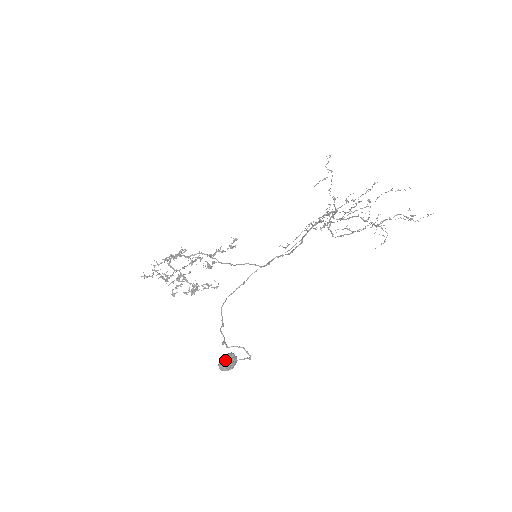
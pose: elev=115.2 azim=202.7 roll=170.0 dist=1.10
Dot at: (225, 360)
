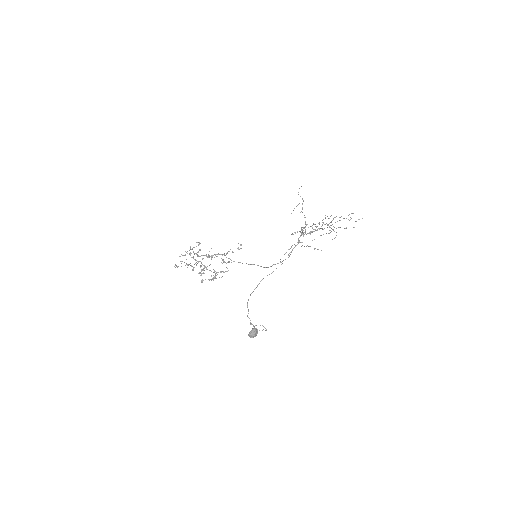
Dot at: (252, 333)
